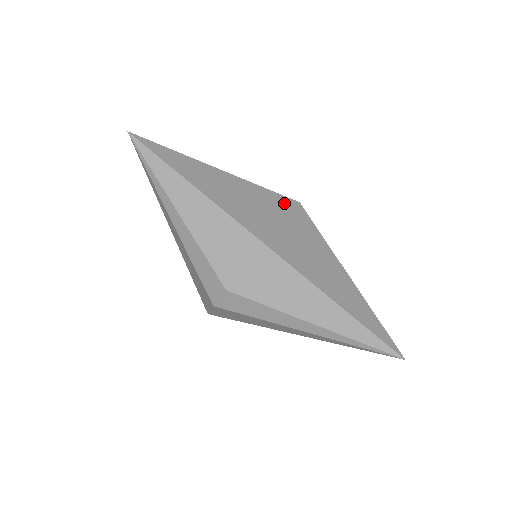
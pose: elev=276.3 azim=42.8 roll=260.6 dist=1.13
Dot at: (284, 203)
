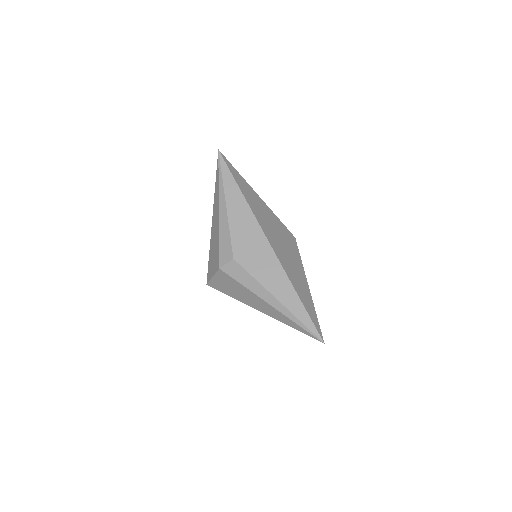
Dot at: (286, 232)
